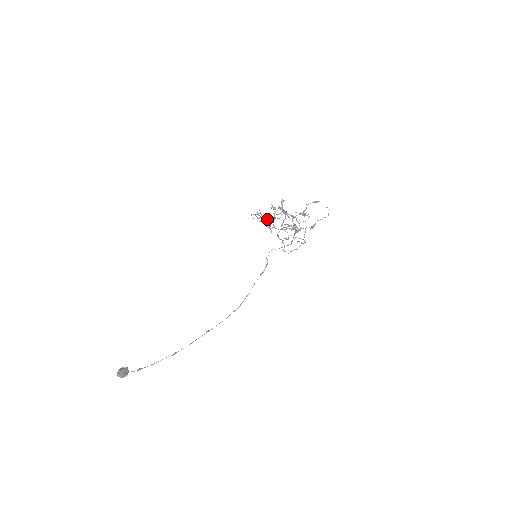
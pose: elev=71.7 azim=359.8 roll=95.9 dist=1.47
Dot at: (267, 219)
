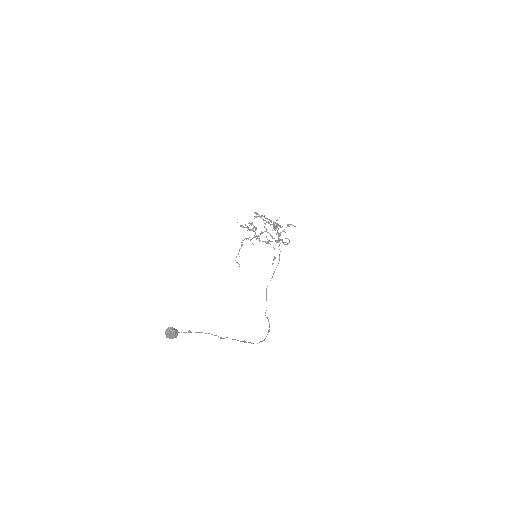
Dot at: (250, 229)
